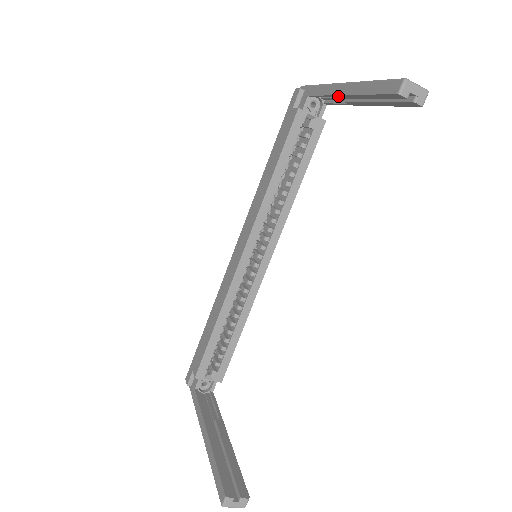
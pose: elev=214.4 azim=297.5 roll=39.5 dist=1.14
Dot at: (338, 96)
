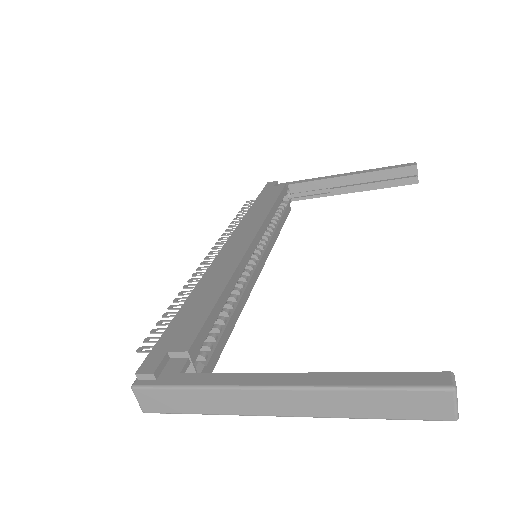
Dot at: (336, 179)
